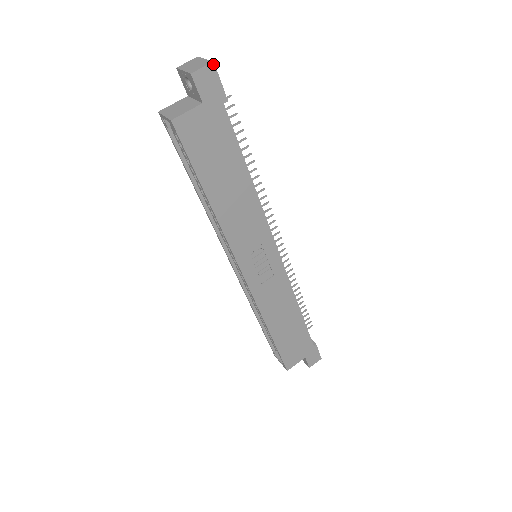
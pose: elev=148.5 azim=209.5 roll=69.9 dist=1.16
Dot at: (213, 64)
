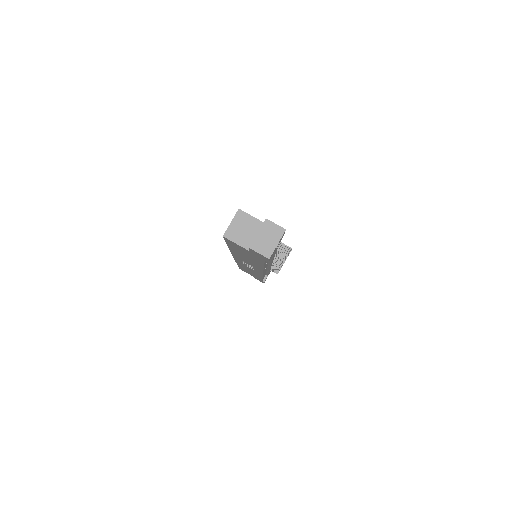
Dot at: (268, 258)
